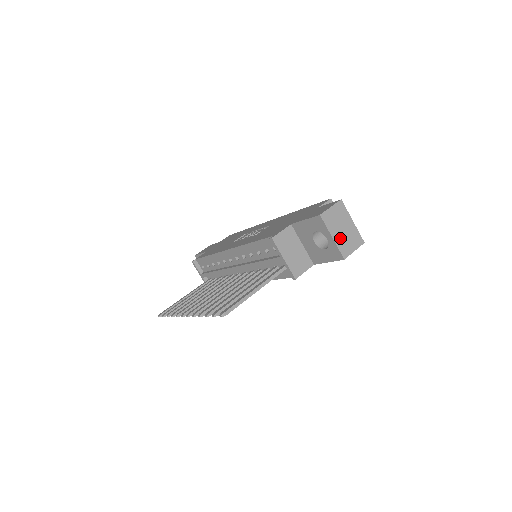
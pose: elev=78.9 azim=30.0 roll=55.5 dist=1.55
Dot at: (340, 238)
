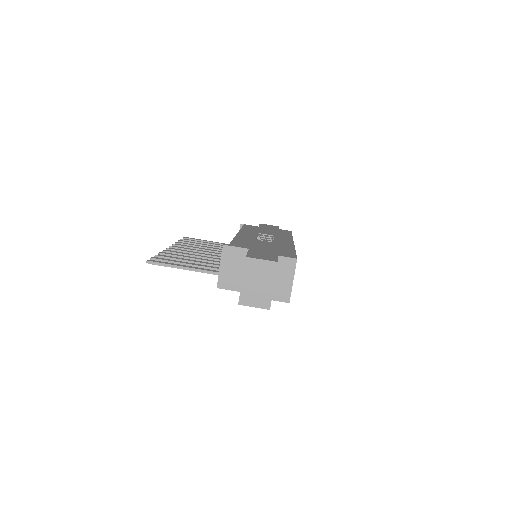
Dot at: (249, 287)
